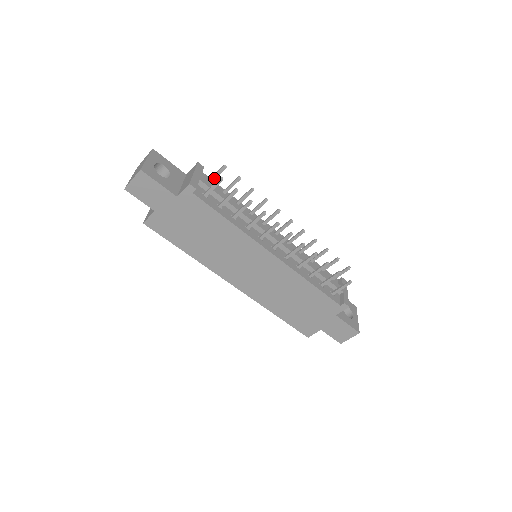
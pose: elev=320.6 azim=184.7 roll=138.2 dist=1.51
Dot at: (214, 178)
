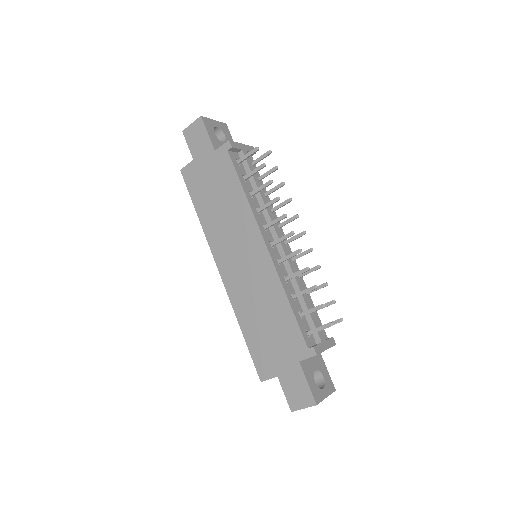
Dot at: (257, 161)
